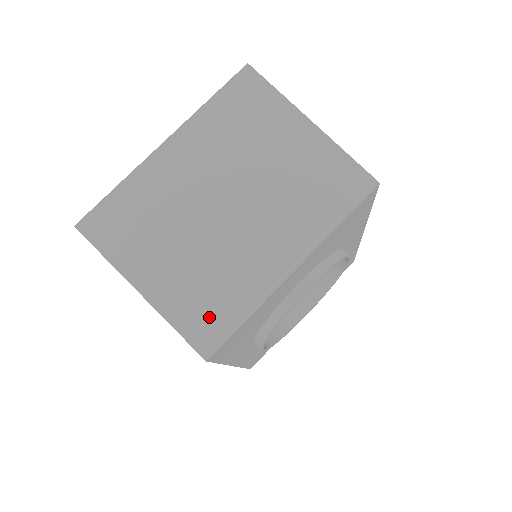
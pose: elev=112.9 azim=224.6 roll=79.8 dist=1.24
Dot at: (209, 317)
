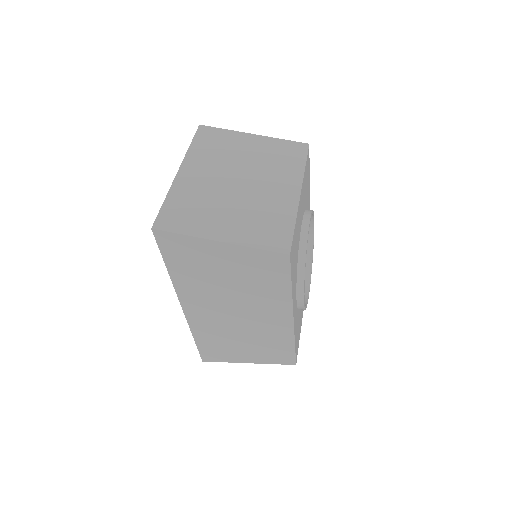
Dot at: (273, 234)
